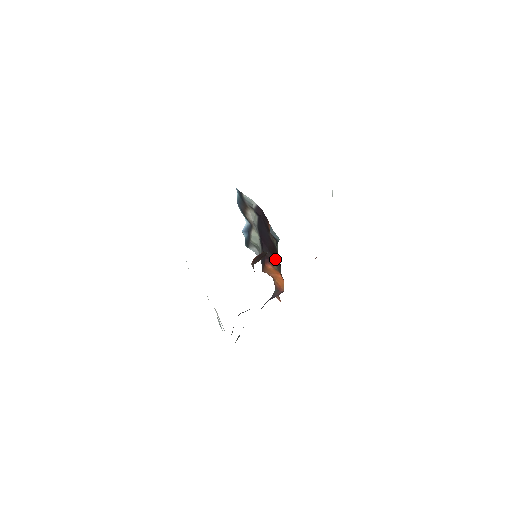
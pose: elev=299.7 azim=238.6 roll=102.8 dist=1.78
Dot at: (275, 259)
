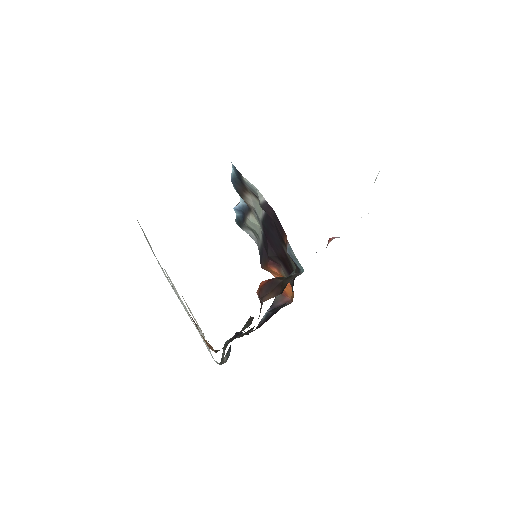
Dot at: (285, 268)
